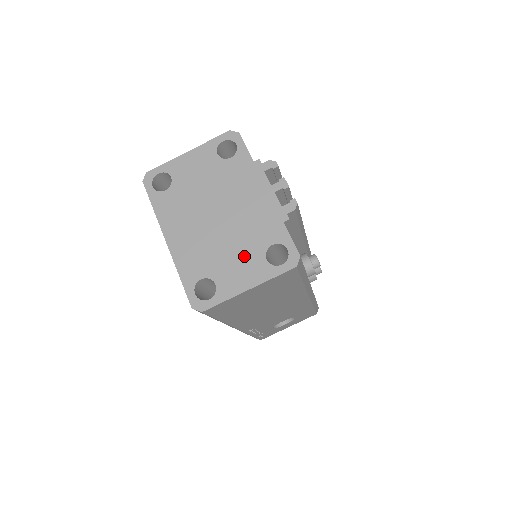
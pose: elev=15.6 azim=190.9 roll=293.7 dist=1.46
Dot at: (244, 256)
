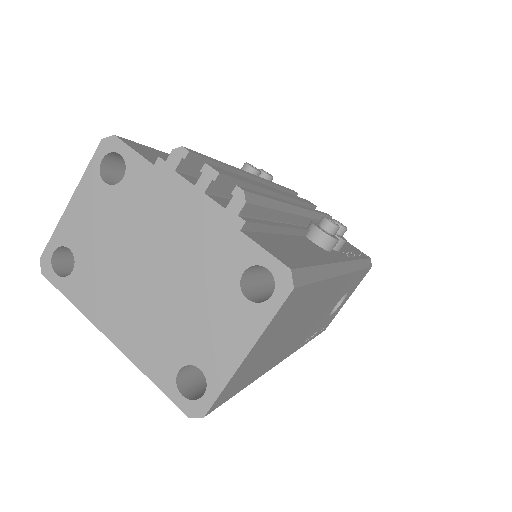
Dot at: (215, 310)
